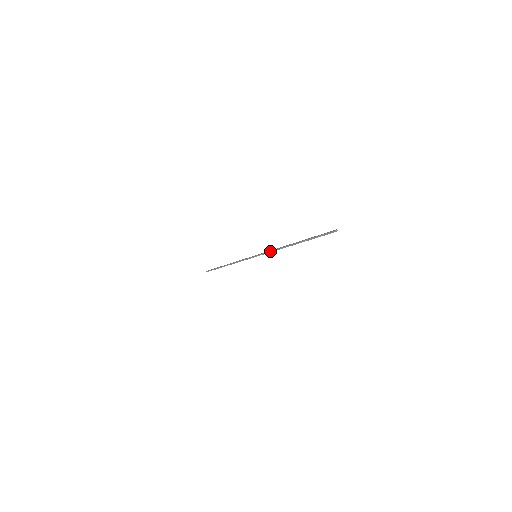
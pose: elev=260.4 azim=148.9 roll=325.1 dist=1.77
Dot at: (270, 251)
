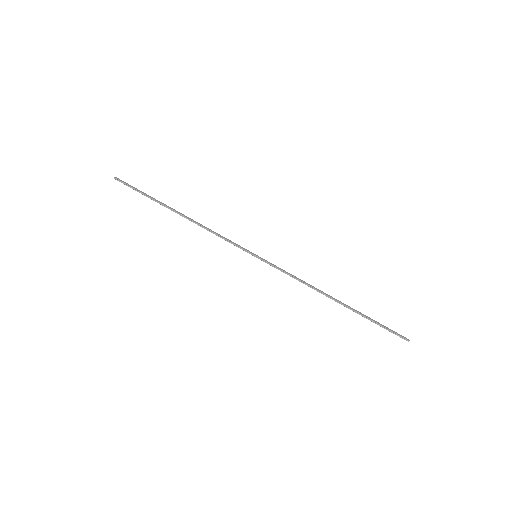
Dot at: (290, 275)
